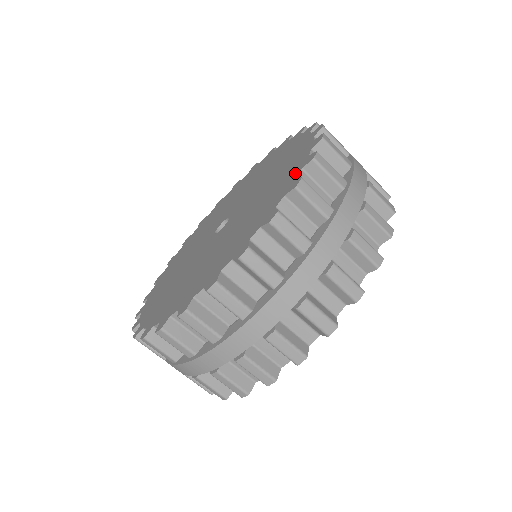
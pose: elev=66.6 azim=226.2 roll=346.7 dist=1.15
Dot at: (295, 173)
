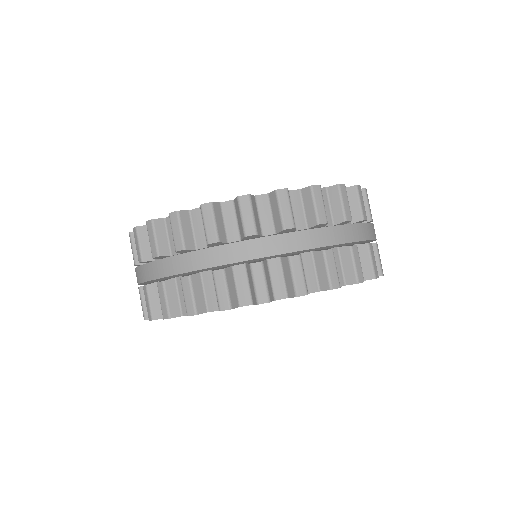
Dot at: occluded
